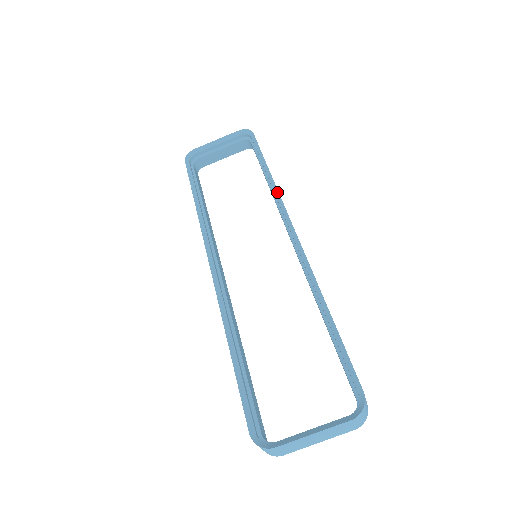
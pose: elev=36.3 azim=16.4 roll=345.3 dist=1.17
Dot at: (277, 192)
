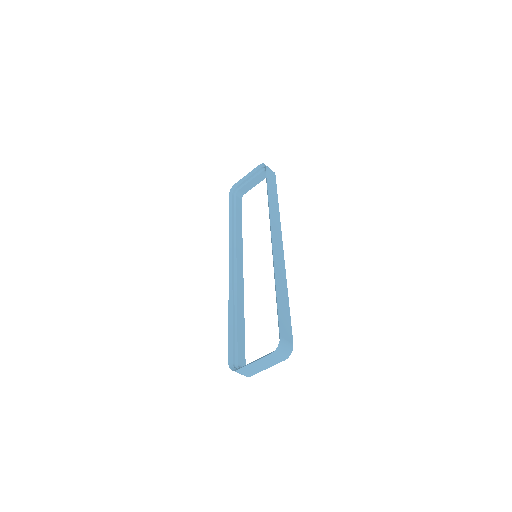
Dot at: (269, 210)
